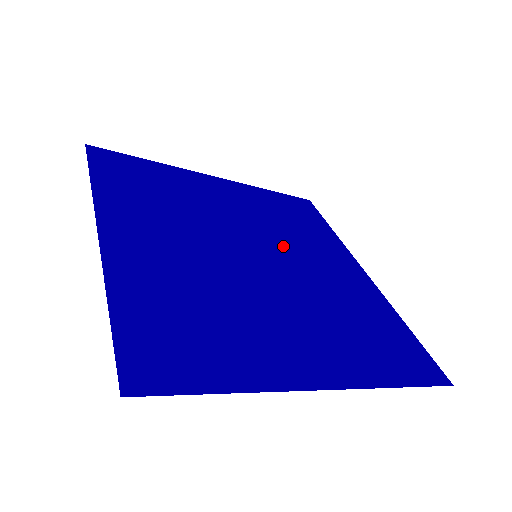
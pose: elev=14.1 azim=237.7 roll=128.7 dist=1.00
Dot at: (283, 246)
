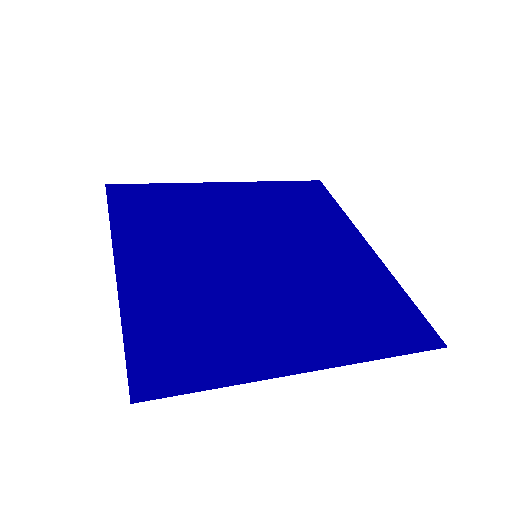
Dot at: (285, 239)
